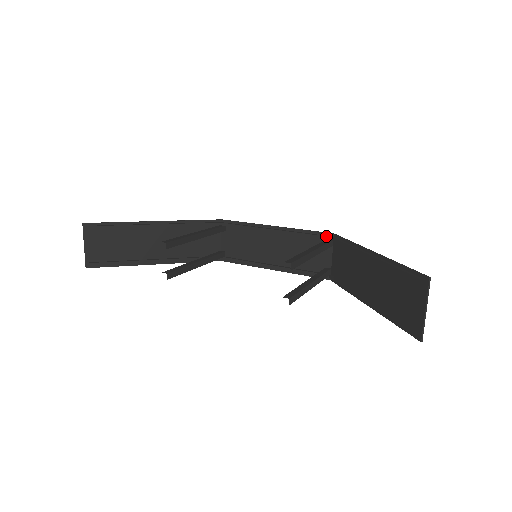
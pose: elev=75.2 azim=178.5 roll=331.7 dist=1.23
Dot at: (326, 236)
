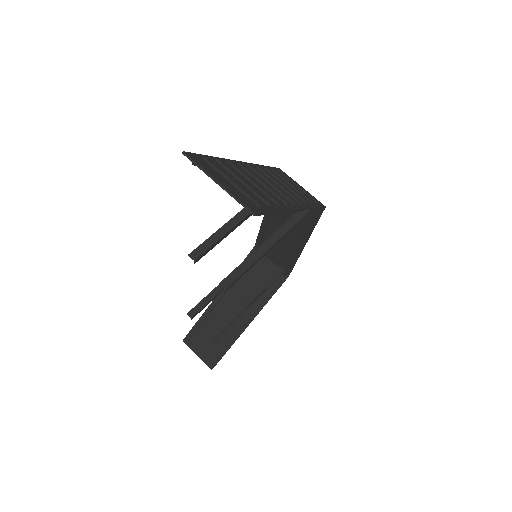
Dot at: occluded
